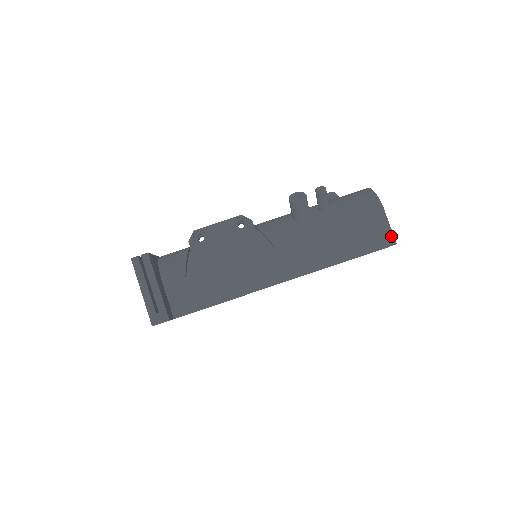
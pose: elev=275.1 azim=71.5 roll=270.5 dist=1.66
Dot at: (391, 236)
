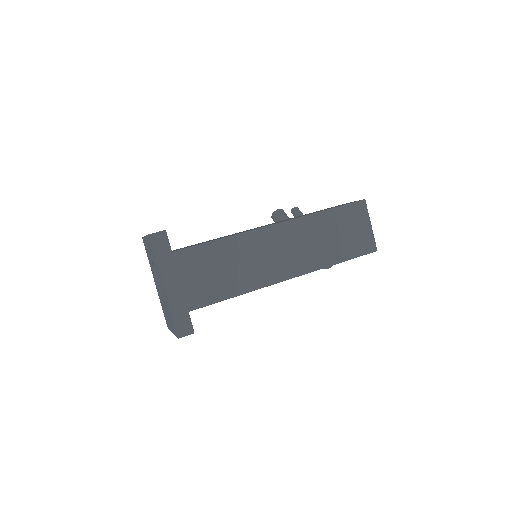
Dot at: occluded
